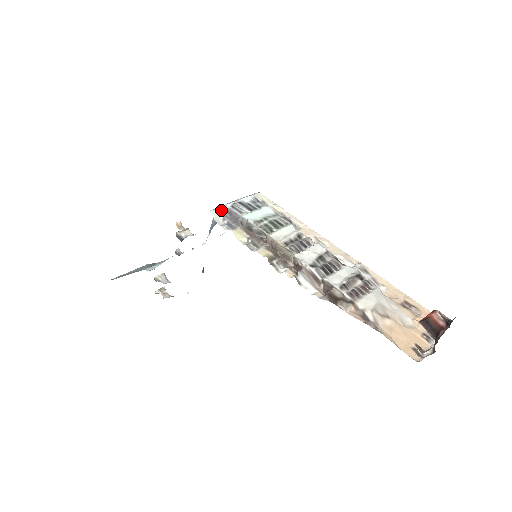
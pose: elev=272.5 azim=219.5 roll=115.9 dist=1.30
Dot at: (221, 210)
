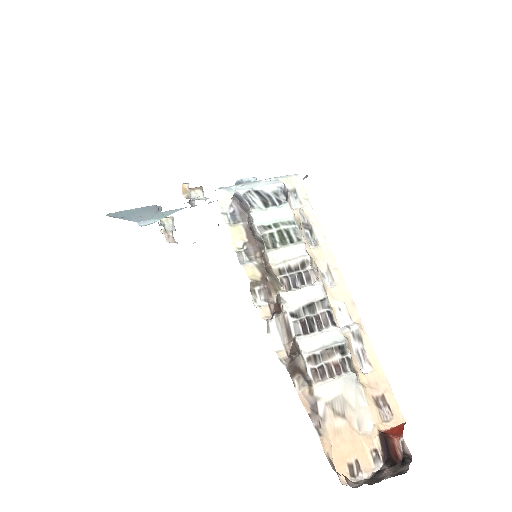
Dot at: (234, 191)
